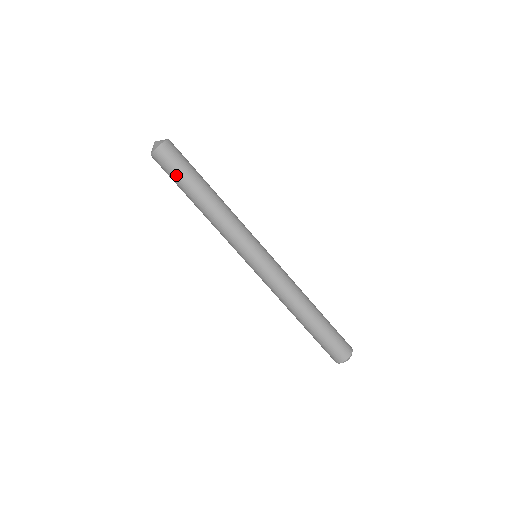
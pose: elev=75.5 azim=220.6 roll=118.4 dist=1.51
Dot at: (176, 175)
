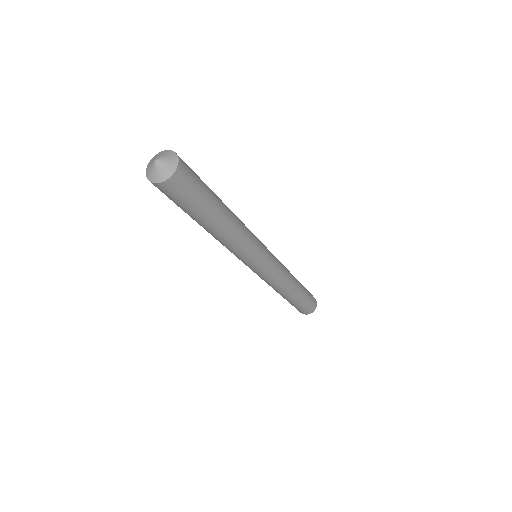
Dot at: occluded
